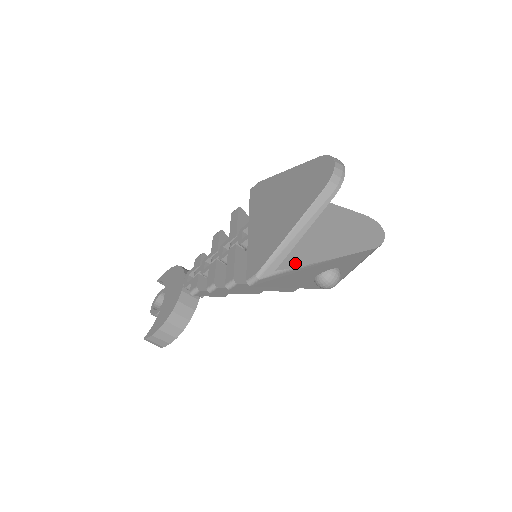
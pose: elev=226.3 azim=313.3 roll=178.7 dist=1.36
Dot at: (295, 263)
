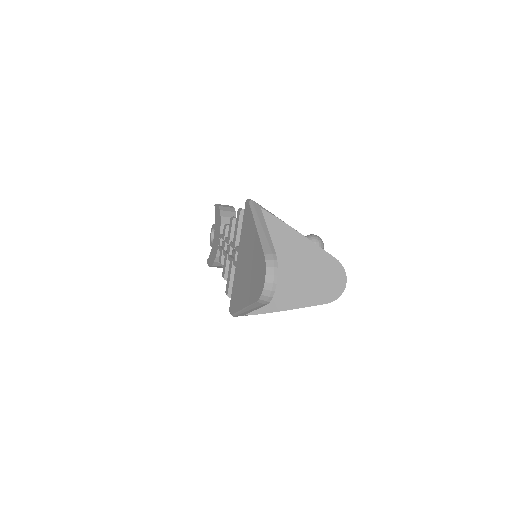
Dot at: (259, 310)
